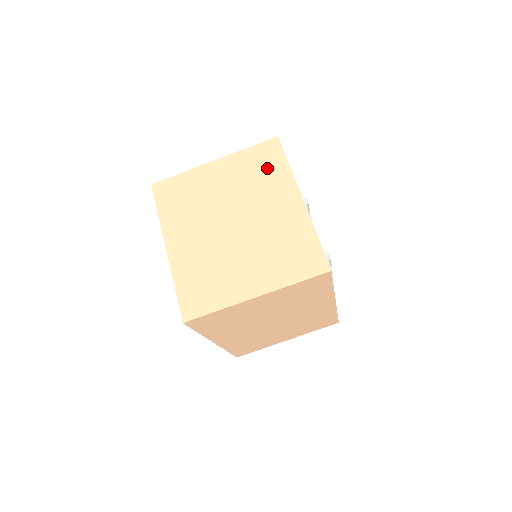
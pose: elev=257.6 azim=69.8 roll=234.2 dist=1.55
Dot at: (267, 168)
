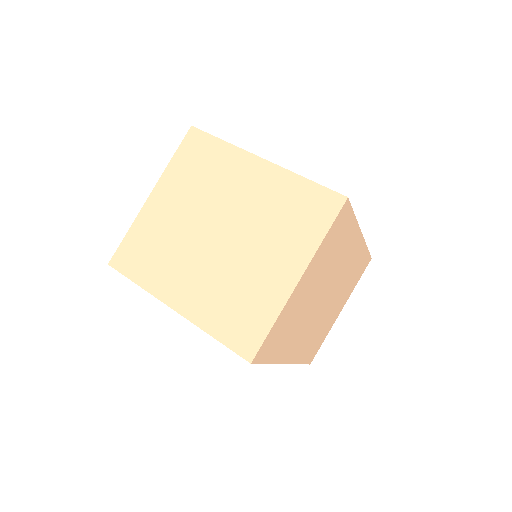
Dot at: (206, 160)
